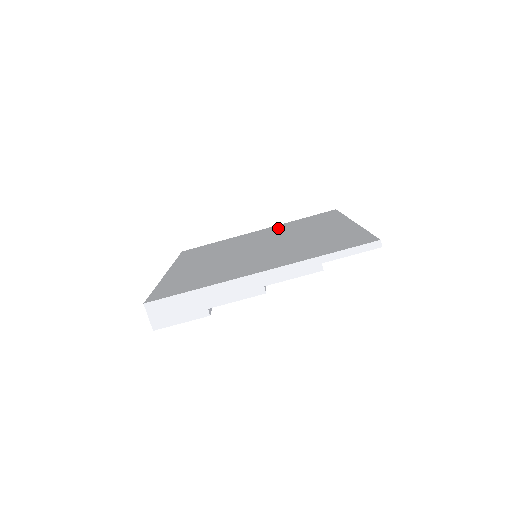
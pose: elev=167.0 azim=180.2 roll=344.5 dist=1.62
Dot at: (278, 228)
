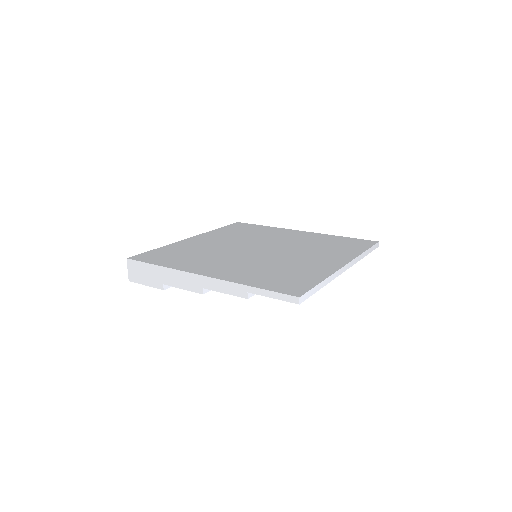
Dot at: (311, 237)
